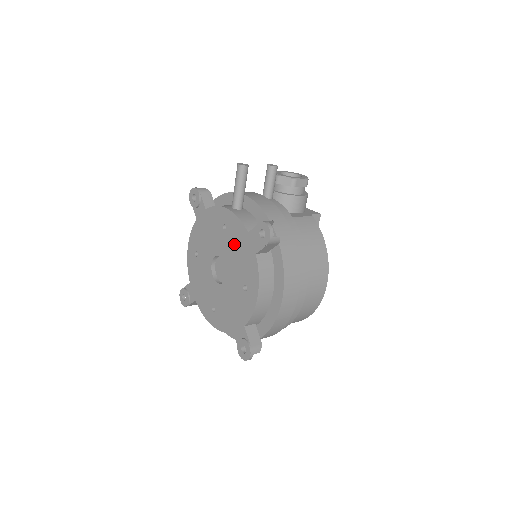
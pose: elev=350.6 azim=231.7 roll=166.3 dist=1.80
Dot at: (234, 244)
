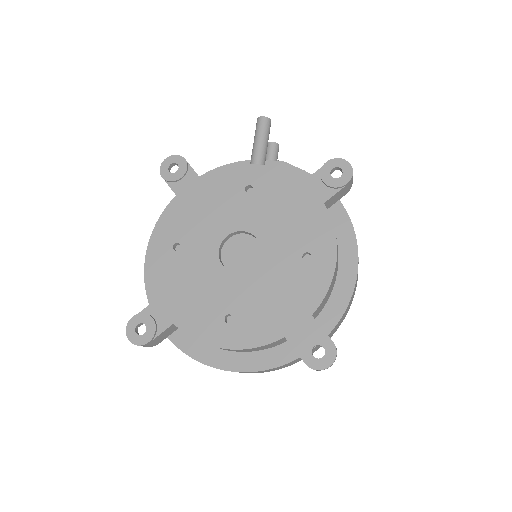
Dot at: (274, 204)
